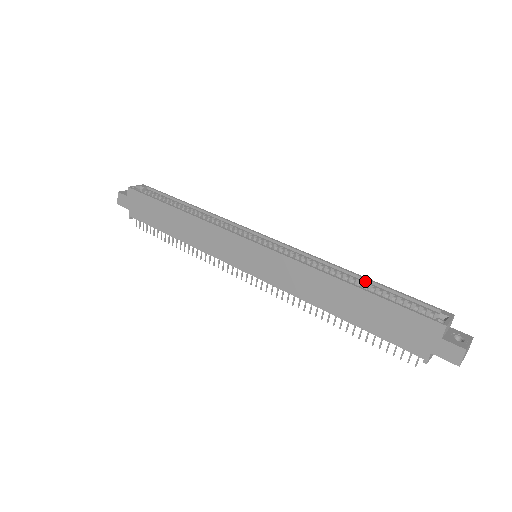
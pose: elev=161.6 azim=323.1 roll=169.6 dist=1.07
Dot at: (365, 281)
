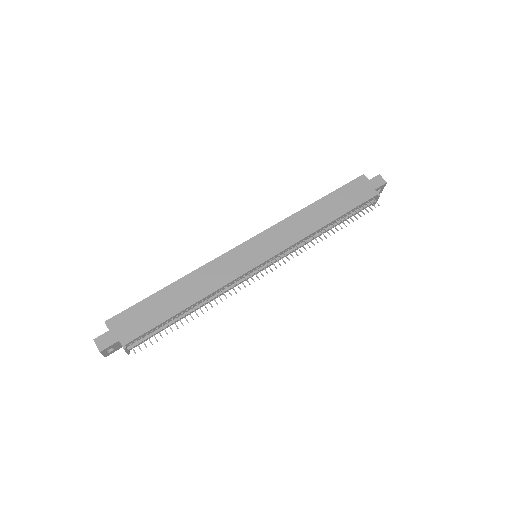
Dot at: occluded
